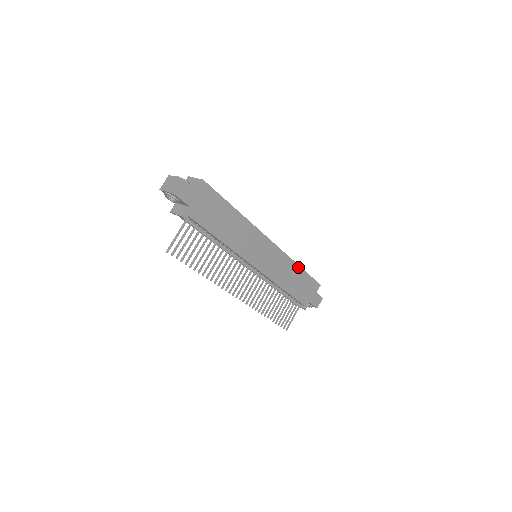
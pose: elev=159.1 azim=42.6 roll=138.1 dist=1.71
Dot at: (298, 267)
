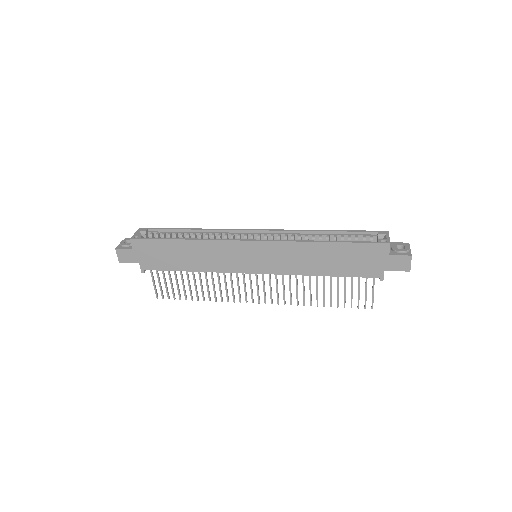
Dot at: (321, 244)
